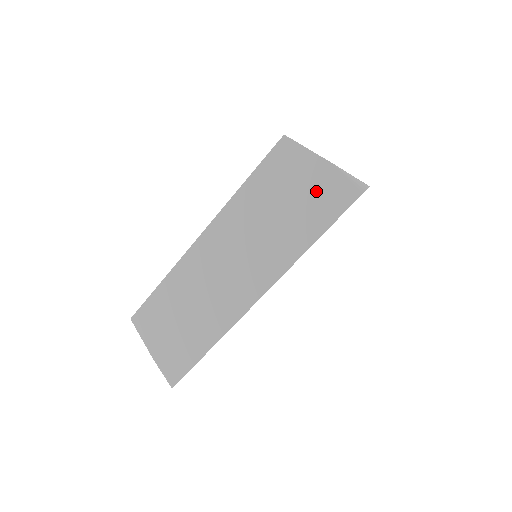
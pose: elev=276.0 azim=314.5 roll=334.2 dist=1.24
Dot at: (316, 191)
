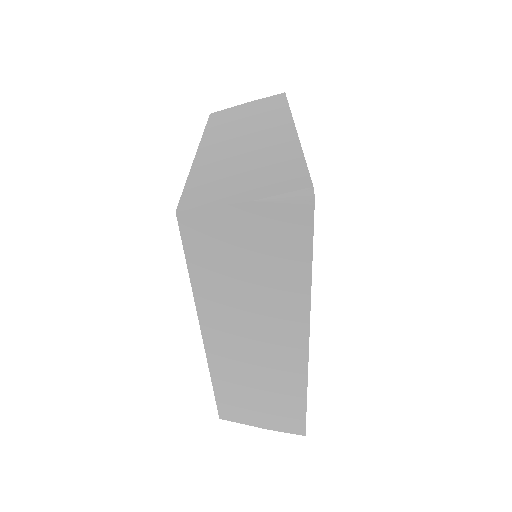
Dot at: (264, 236)
